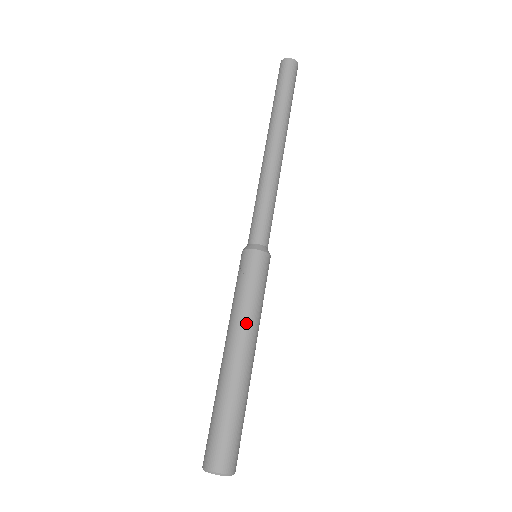
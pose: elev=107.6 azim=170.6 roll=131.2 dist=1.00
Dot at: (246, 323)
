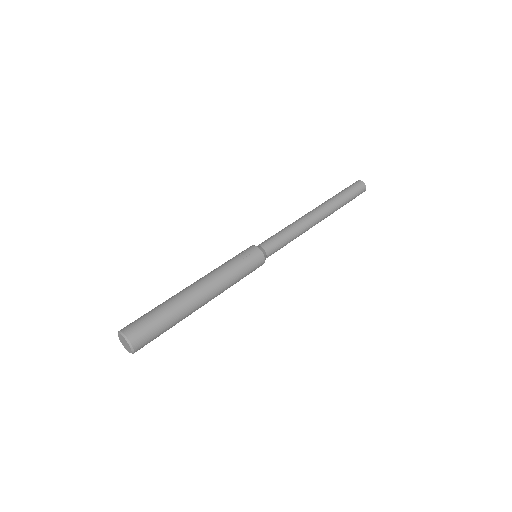
Dot at: (222, 283)
